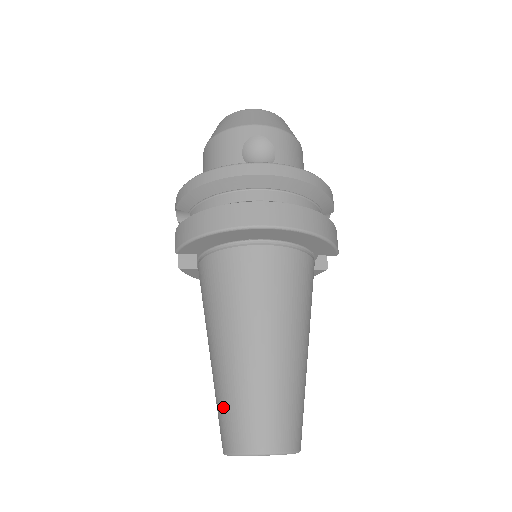
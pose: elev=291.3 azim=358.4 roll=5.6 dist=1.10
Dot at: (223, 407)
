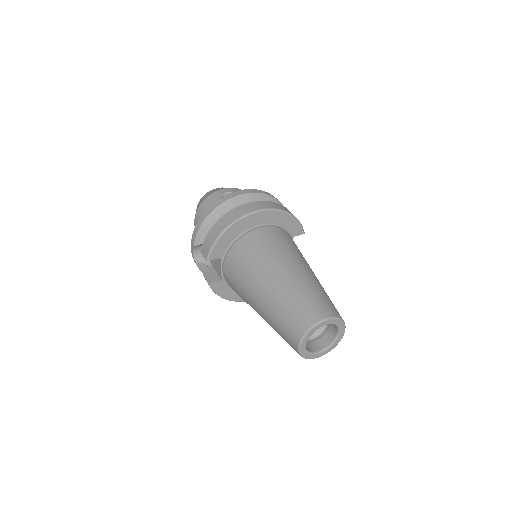
Dot at: (283, 316)
